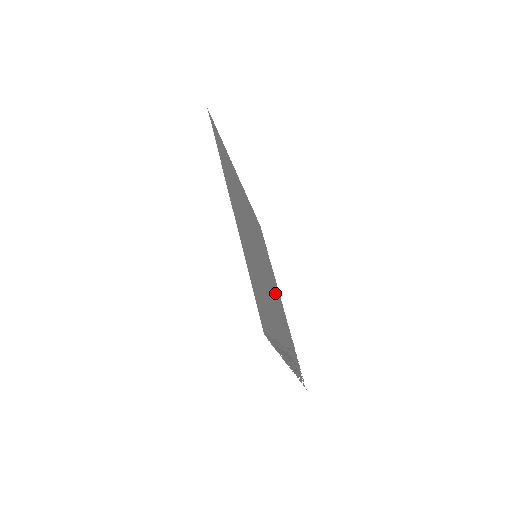
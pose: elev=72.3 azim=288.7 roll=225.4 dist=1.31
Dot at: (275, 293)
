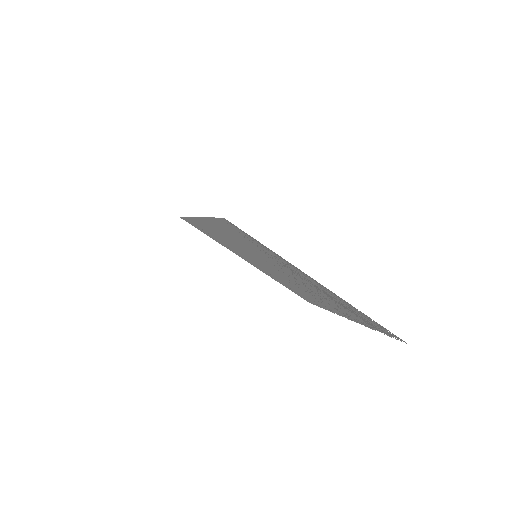
Dot at: (321, 299)
